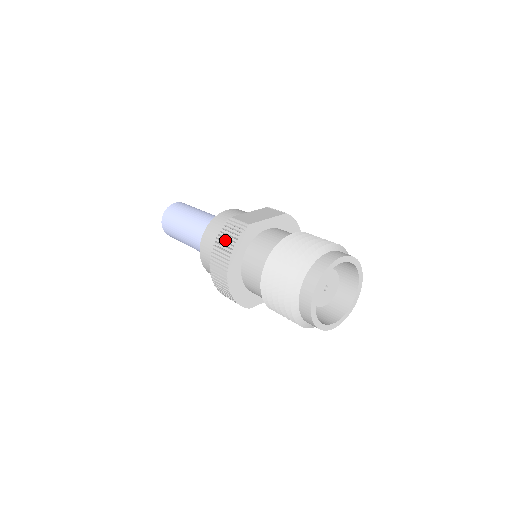
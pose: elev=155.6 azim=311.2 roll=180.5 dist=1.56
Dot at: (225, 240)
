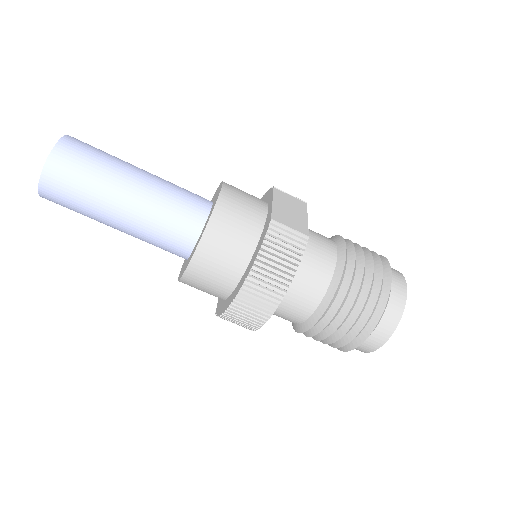
Dot at: (279, 261)
